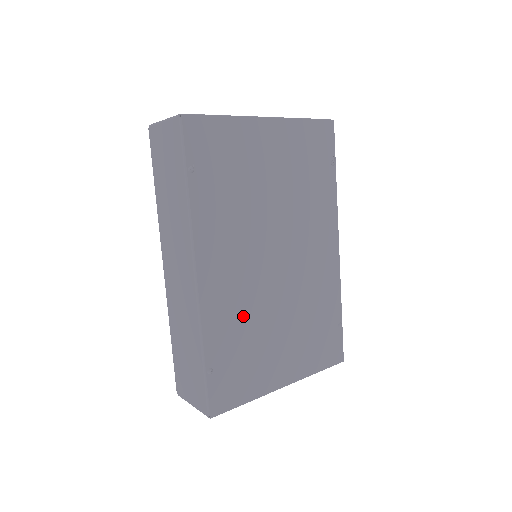
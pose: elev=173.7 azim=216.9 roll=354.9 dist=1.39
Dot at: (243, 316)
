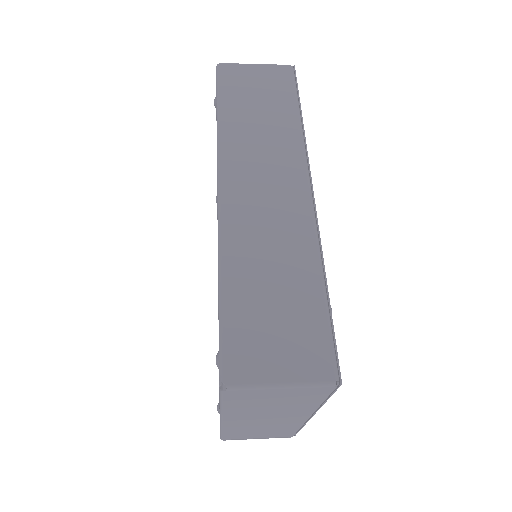
Dot at: occluded
